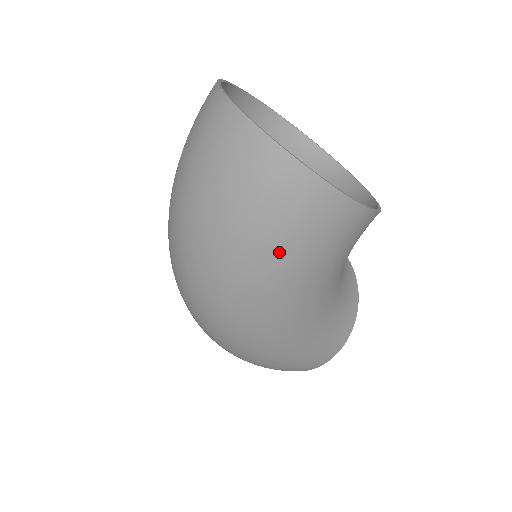
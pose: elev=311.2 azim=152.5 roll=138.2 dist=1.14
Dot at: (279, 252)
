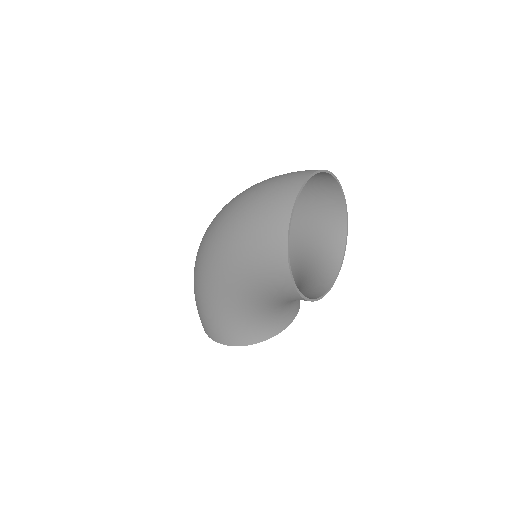
Dot at: (246, 245)
